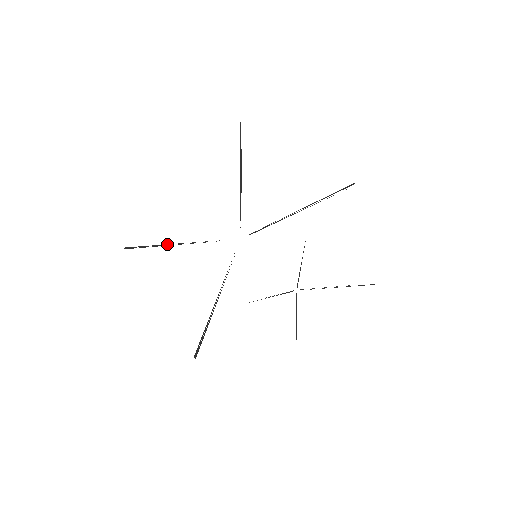
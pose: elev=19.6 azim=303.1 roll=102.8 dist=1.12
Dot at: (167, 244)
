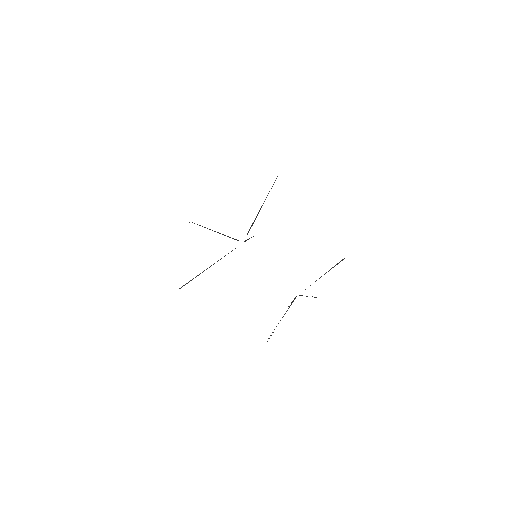
Dot at: (203, 271)
